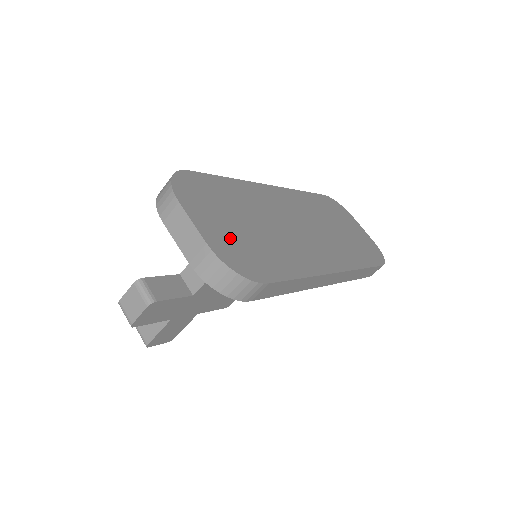
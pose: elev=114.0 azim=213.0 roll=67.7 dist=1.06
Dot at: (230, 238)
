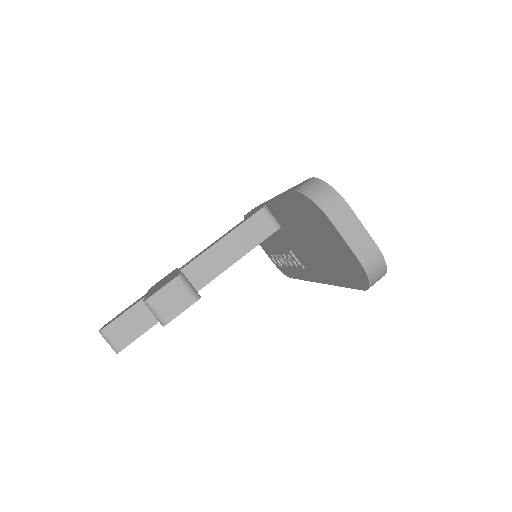
Dot at: occluded
